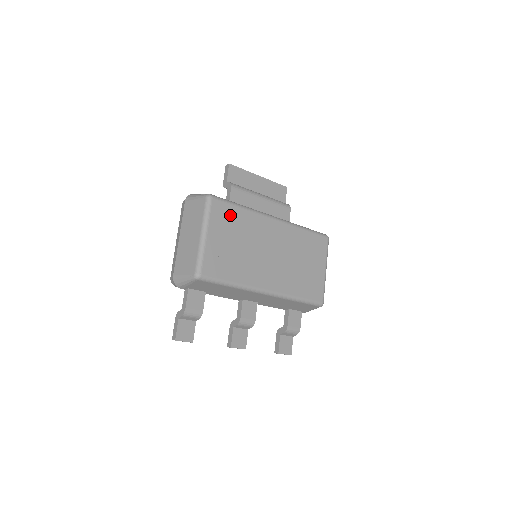
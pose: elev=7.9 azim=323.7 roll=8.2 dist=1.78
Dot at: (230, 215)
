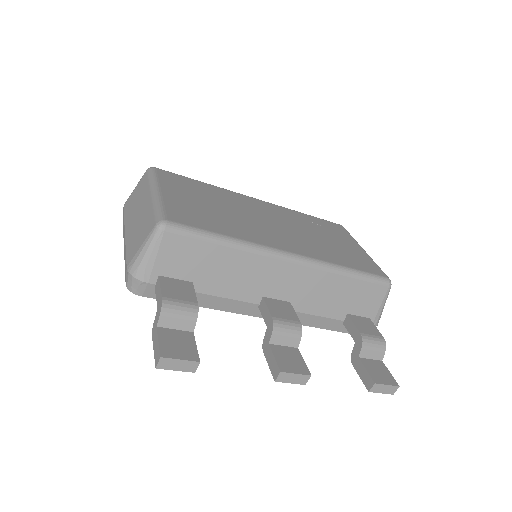
Dot at: (189, 184)
